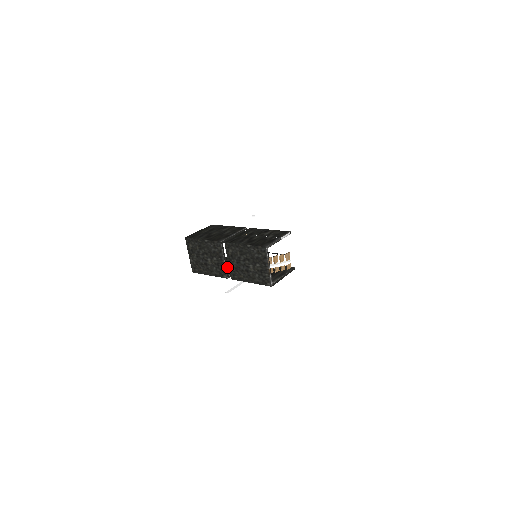
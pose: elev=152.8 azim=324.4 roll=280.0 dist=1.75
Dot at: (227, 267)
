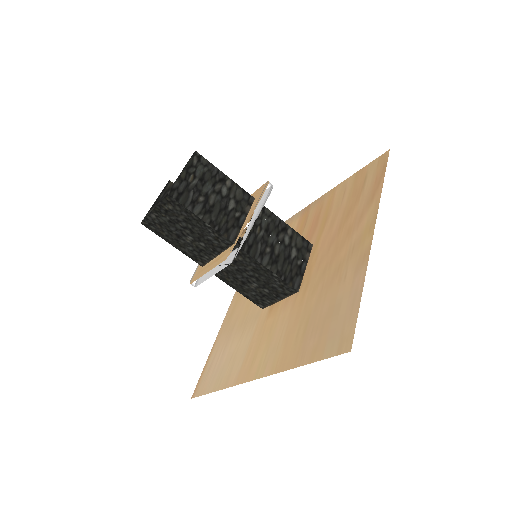
Dot at: occluded
